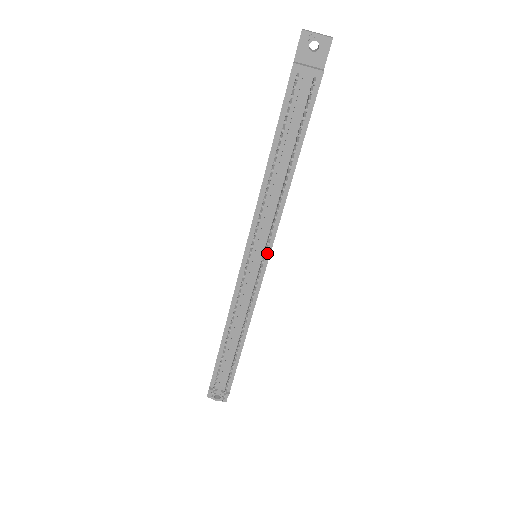
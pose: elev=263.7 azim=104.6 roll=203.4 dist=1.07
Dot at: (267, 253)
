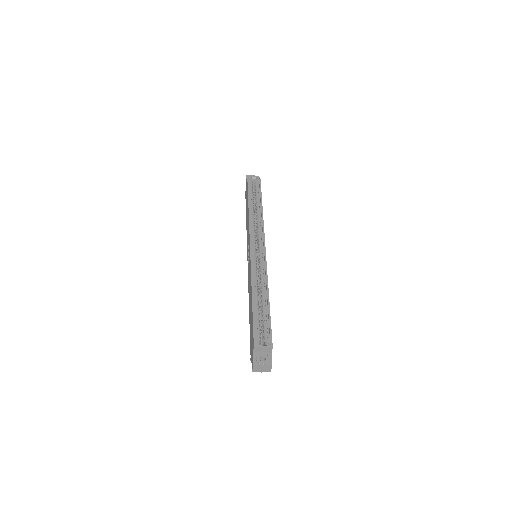
Dot at: occluded
